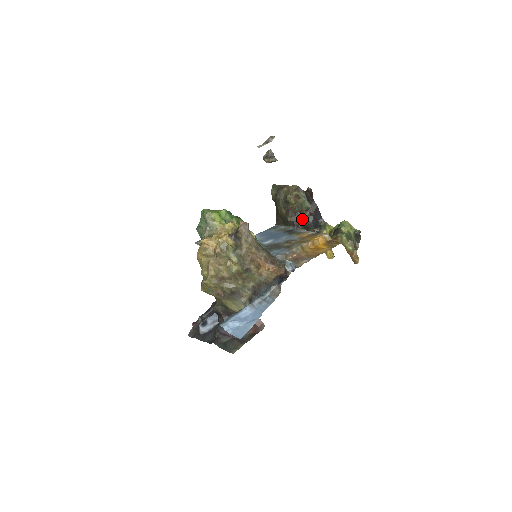
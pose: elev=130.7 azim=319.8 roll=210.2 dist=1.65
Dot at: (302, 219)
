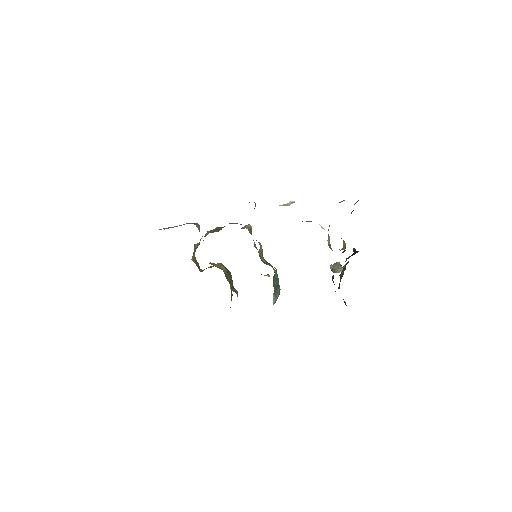
Dot at: occluded
